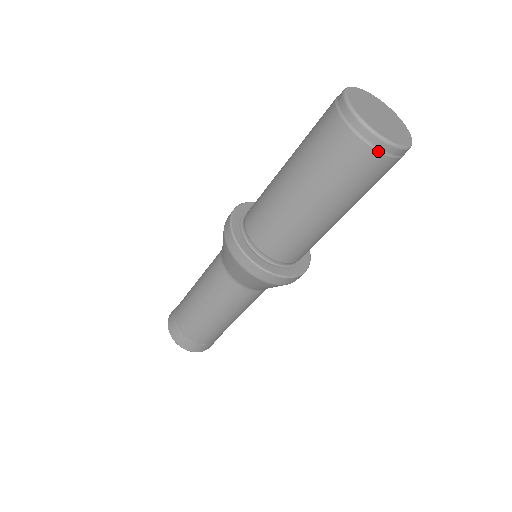
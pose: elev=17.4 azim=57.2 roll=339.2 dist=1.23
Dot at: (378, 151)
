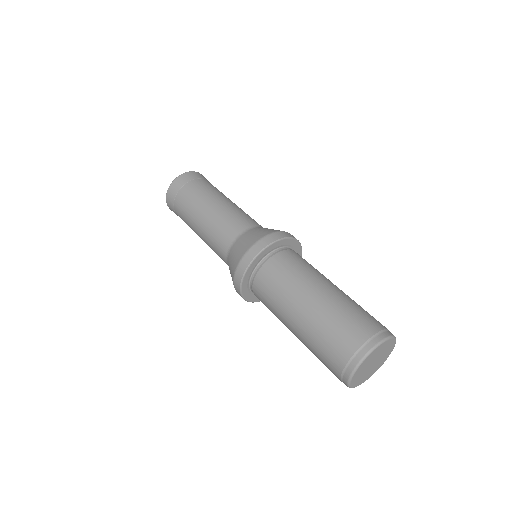
Dot at: occluded
